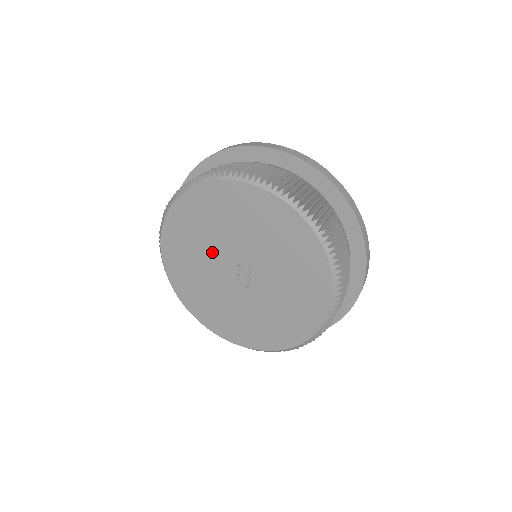
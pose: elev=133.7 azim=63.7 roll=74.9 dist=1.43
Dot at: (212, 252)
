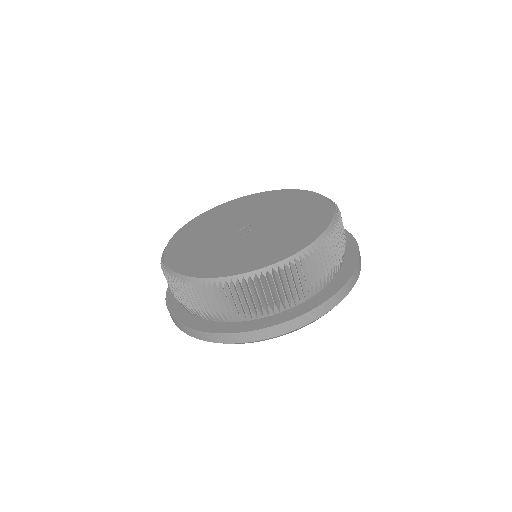
Dot at: (245, 215)
